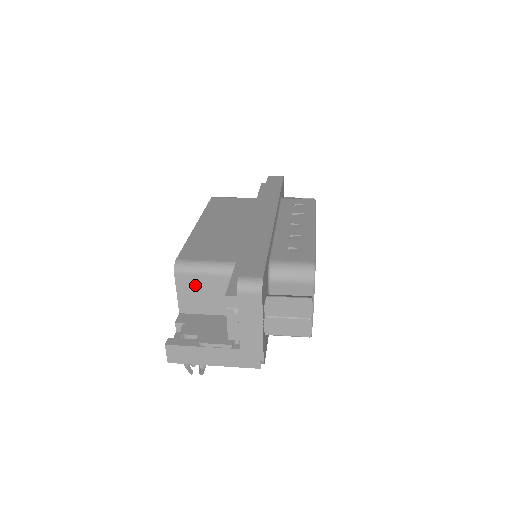
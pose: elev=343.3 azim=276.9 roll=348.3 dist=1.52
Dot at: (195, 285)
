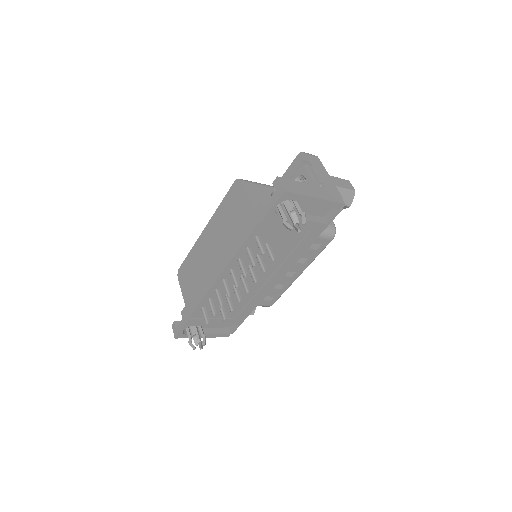
Dot at: (258, 191)
